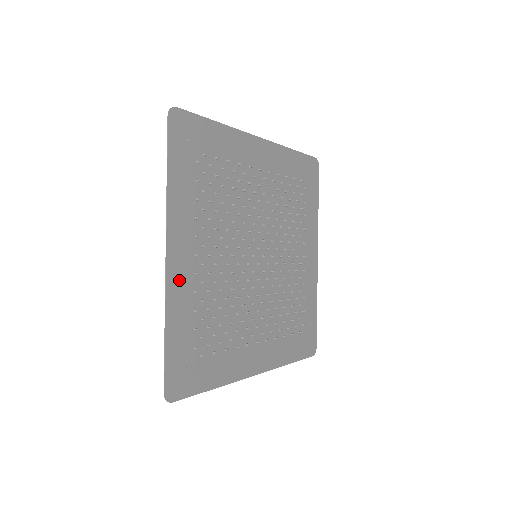
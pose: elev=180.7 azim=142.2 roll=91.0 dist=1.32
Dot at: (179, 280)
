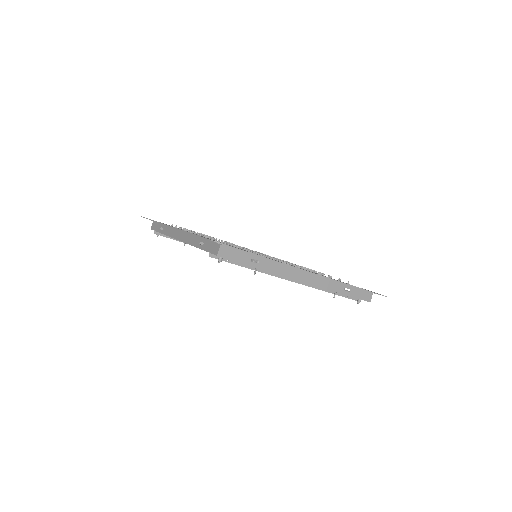
Dot at: occluded
